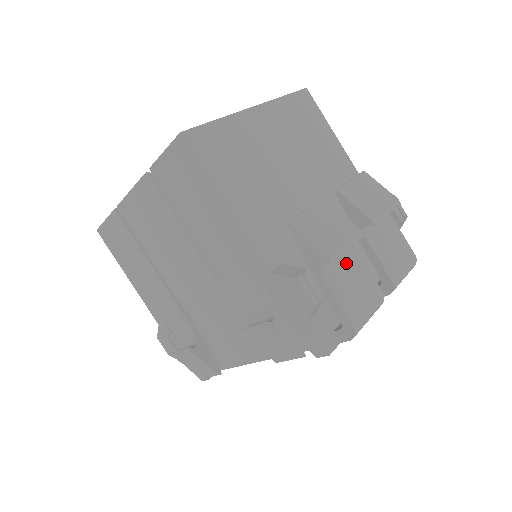
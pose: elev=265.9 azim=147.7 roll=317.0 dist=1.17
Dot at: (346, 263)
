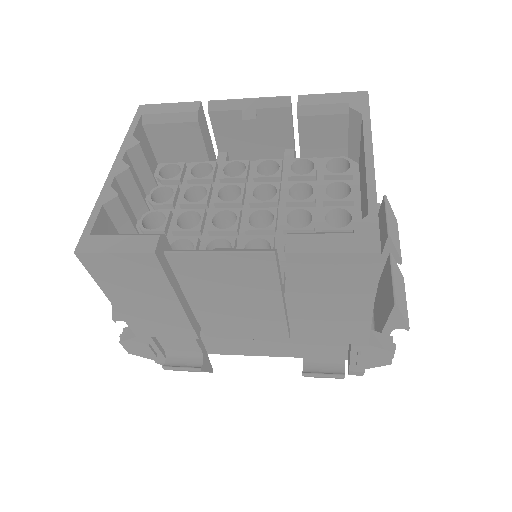
Dot at: occluded
